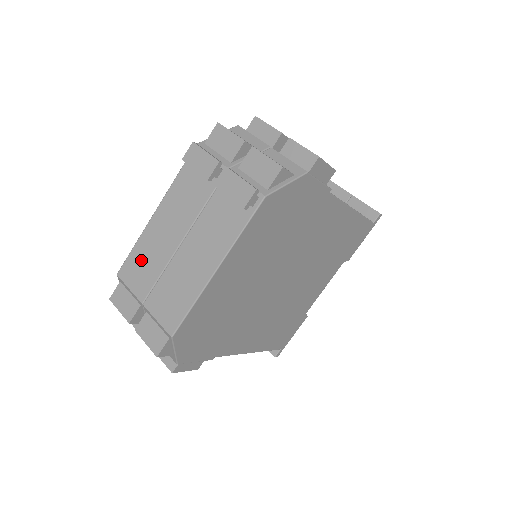
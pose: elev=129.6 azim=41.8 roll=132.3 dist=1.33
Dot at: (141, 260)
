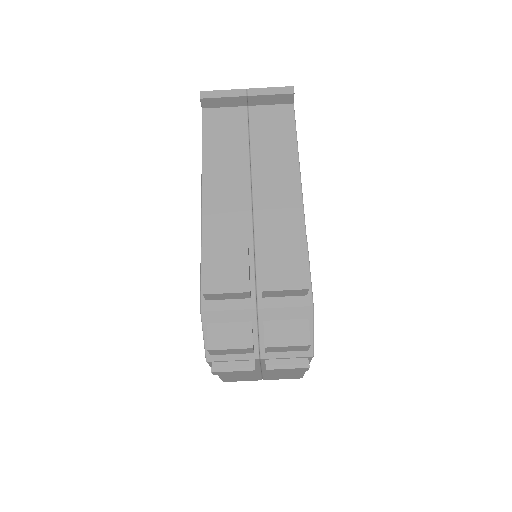
Dot at: occluded
